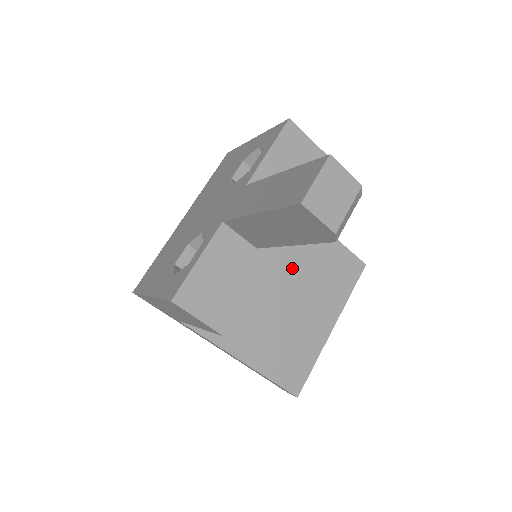
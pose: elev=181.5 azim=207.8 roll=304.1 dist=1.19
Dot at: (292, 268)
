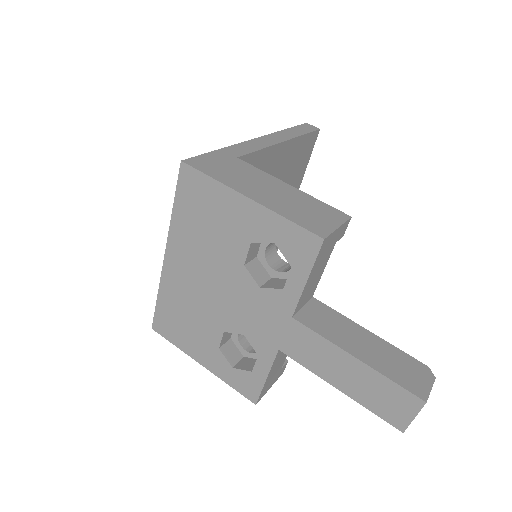
Dot at: occluded
